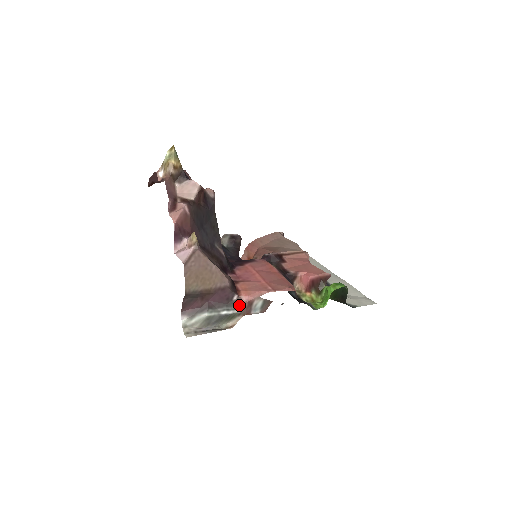
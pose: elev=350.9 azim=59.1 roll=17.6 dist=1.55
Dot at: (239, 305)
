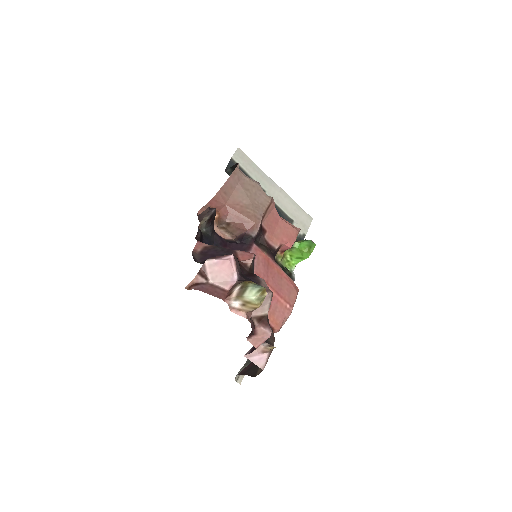
Dot at: occluded
